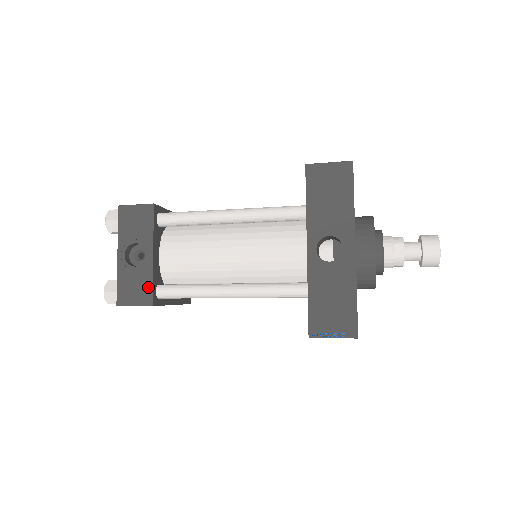
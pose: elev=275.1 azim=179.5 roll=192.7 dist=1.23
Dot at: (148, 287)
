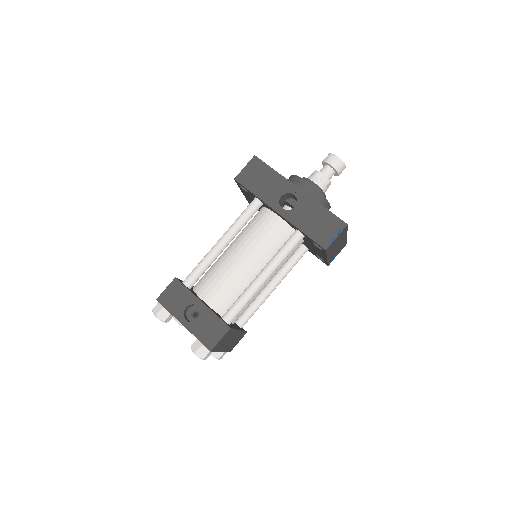
Dot at: (217, 321)
